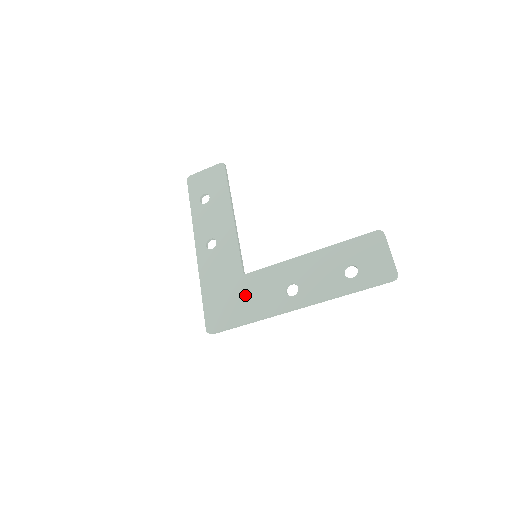
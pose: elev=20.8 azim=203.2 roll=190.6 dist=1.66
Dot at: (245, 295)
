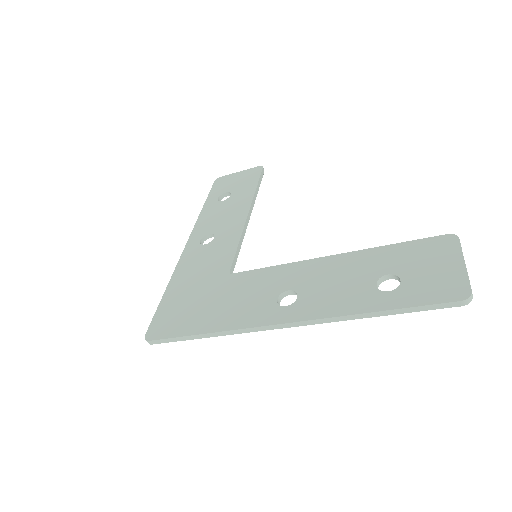
Dot at: (218, 298)
